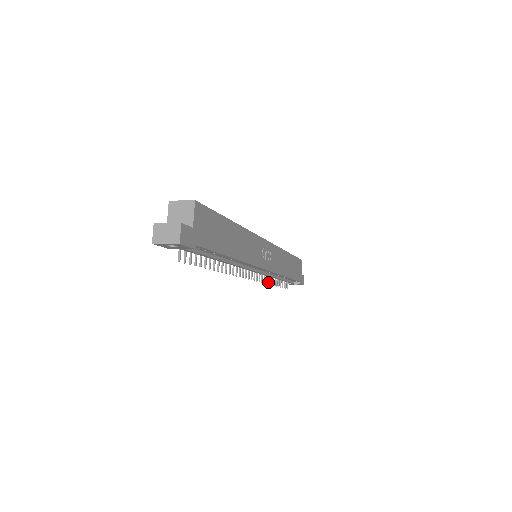
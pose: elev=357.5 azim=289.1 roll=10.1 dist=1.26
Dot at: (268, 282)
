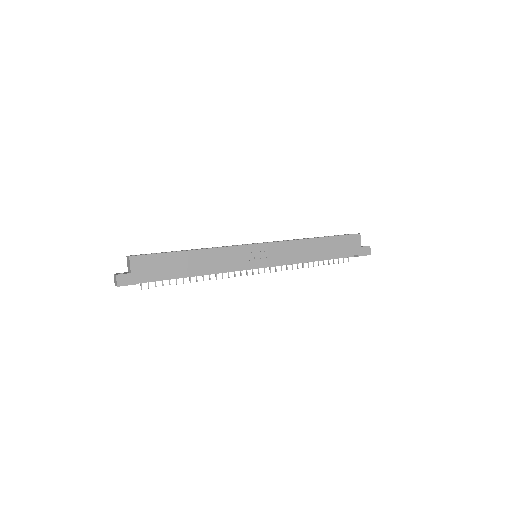
Dot at: (297, 267)
